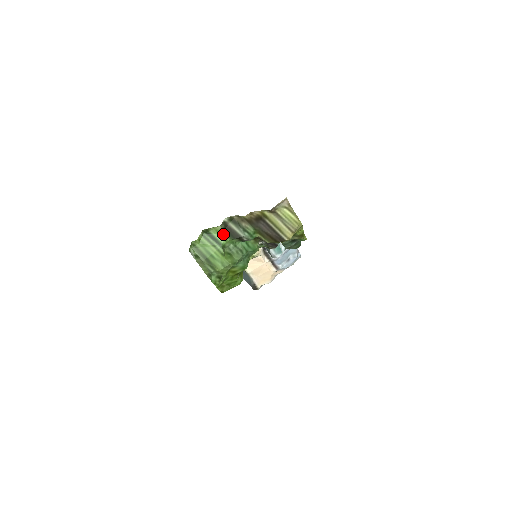
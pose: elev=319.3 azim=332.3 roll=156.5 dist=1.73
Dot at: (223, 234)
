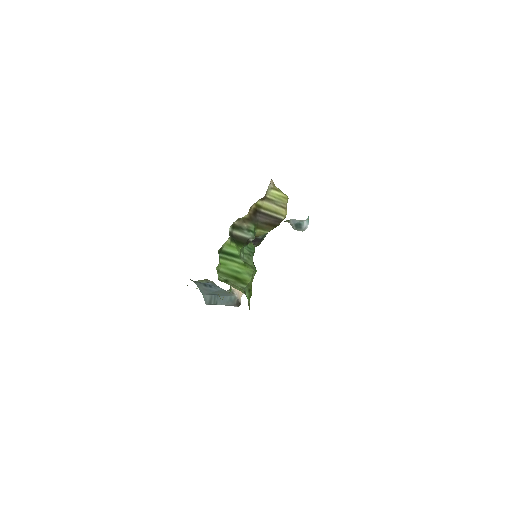
Dot at: (234, 245)
